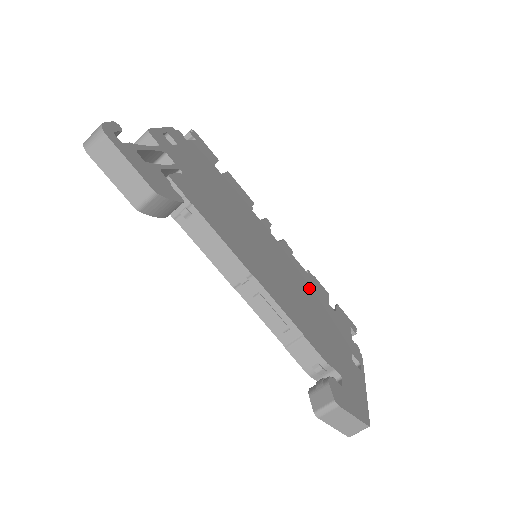
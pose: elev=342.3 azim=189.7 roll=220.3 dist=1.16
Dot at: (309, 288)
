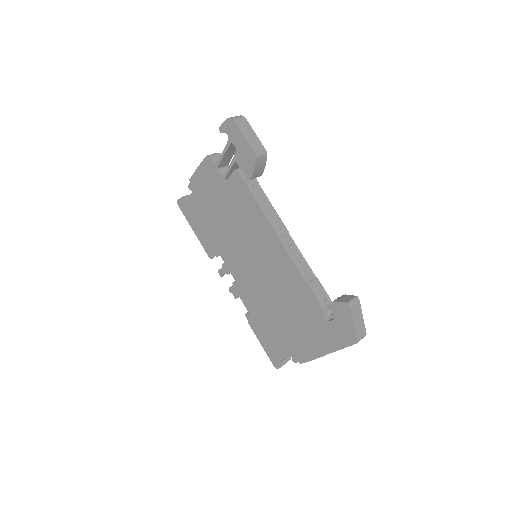
Dot at: occluded
